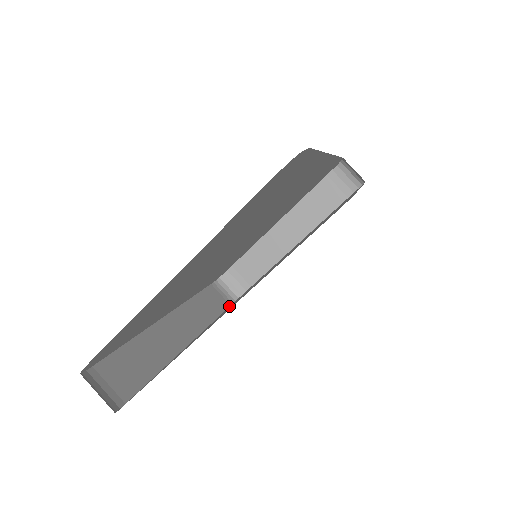
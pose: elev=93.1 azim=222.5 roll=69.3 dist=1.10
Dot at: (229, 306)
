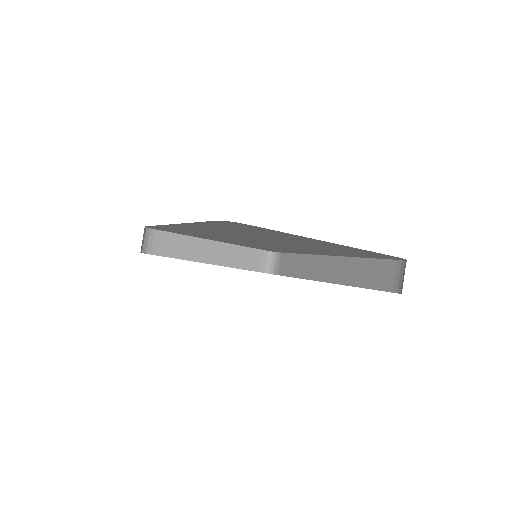
Dot at: occluded
